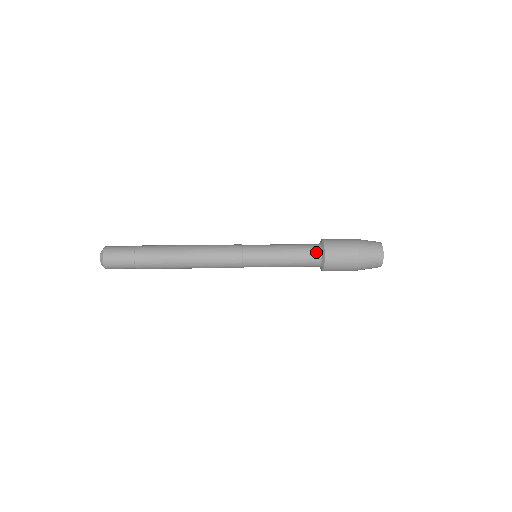
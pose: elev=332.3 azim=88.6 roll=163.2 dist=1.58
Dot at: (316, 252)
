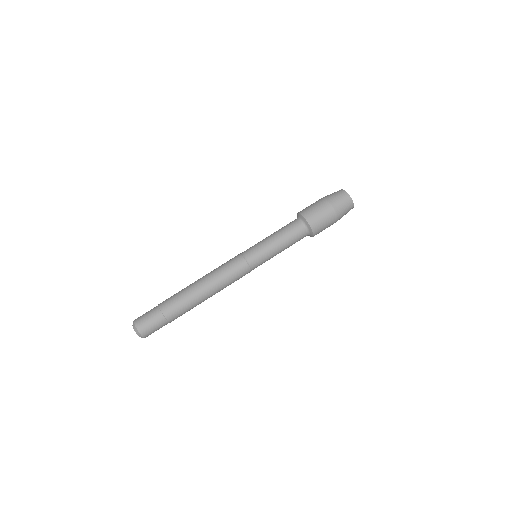
Dot at: (300, 226)
